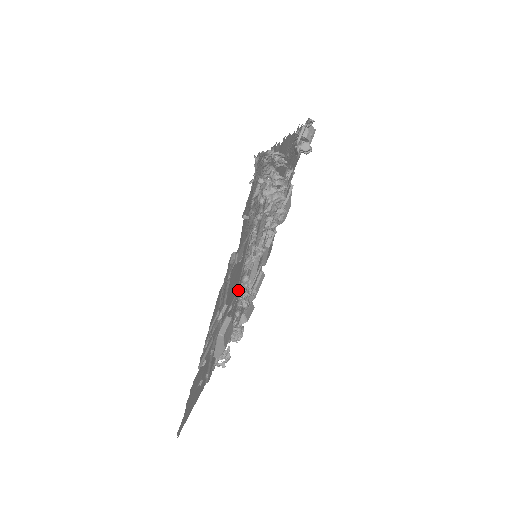
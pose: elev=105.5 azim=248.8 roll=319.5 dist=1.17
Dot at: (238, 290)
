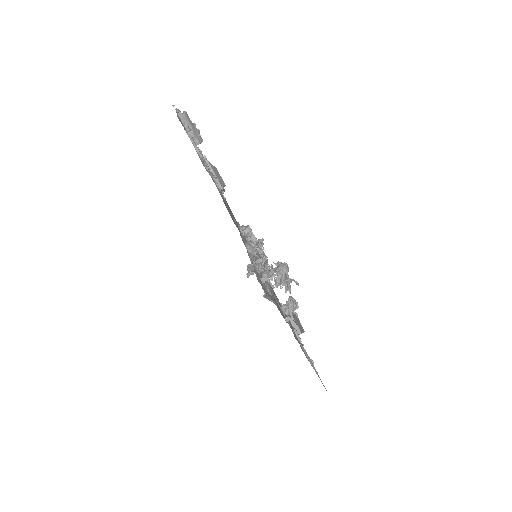
Dot at: occluded
